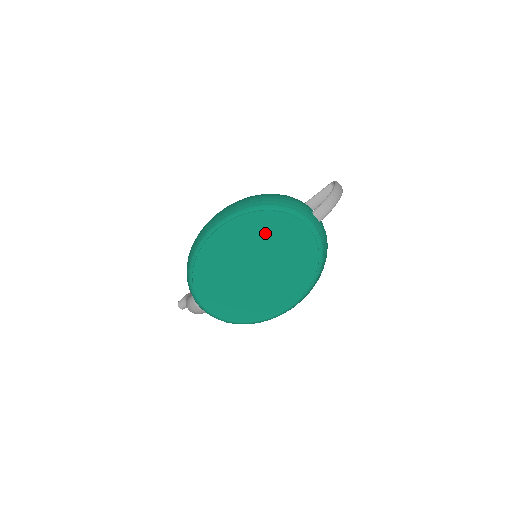
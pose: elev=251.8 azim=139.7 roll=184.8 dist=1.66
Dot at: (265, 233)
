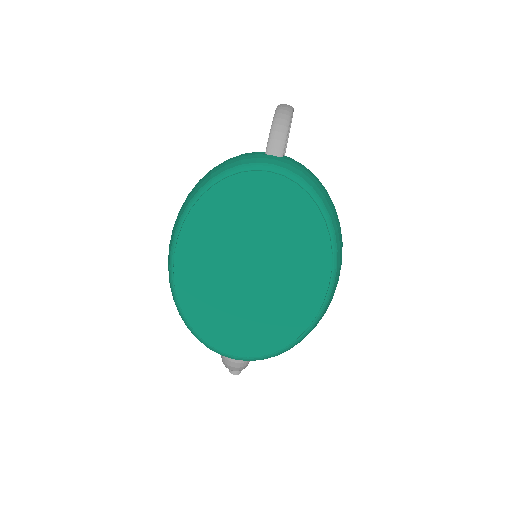
Dot at: (227, 218)
